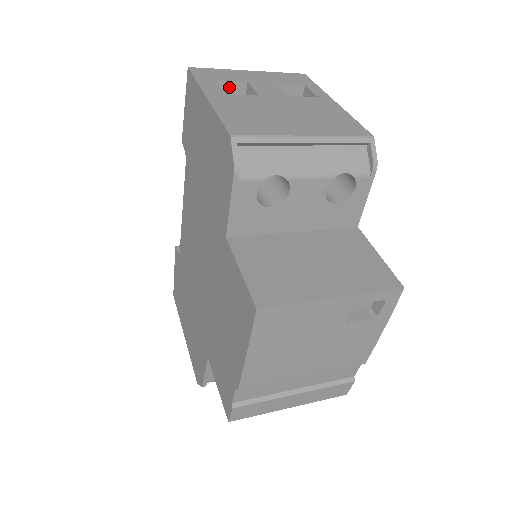
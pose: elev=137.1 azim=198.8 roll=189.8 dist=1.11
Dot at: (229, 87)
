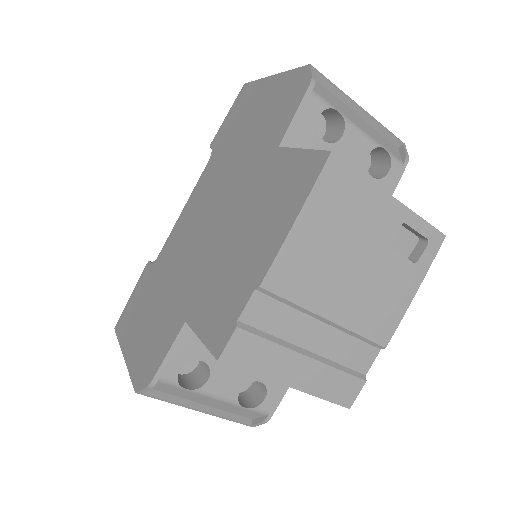
Dot at: occluded
